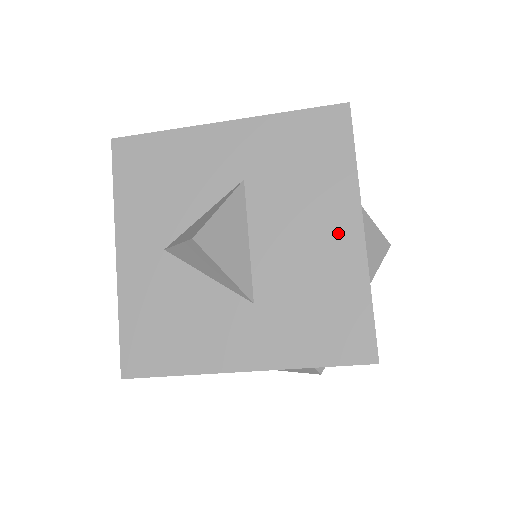
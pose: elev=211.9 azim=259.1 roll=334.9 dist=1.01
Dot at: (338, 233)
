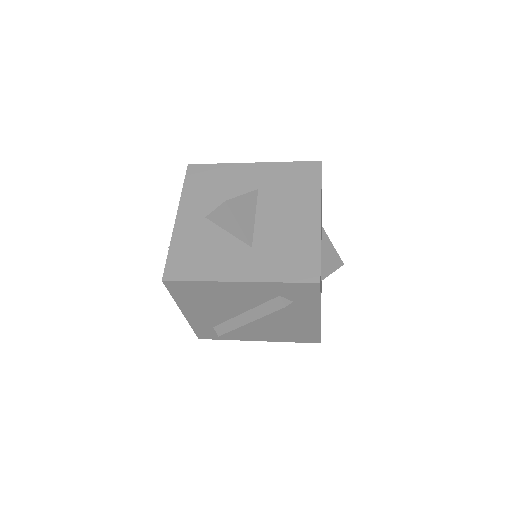
Dot at: (306, 218)
